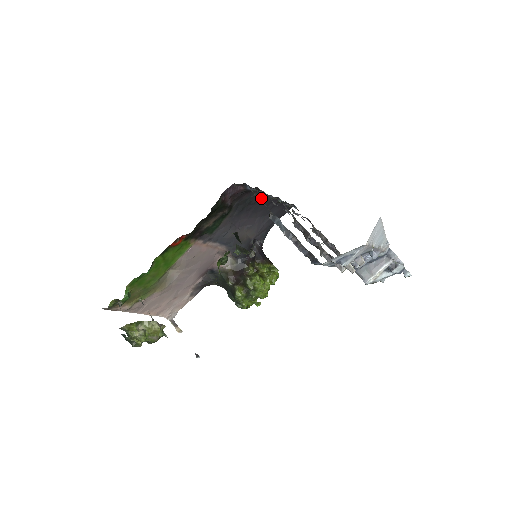
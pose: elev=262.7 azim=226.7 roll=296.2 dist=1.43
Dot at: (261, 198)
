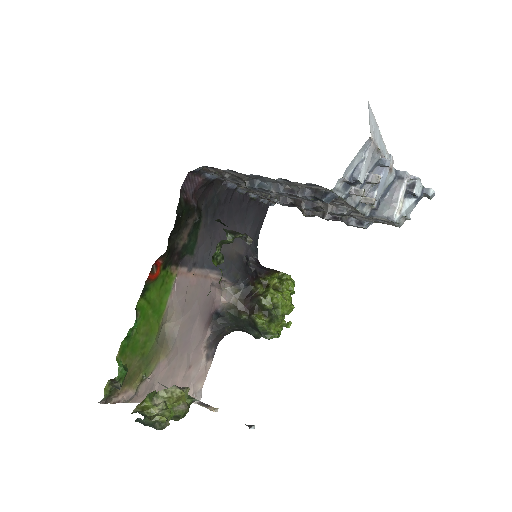
Dot at: (229, 194)
